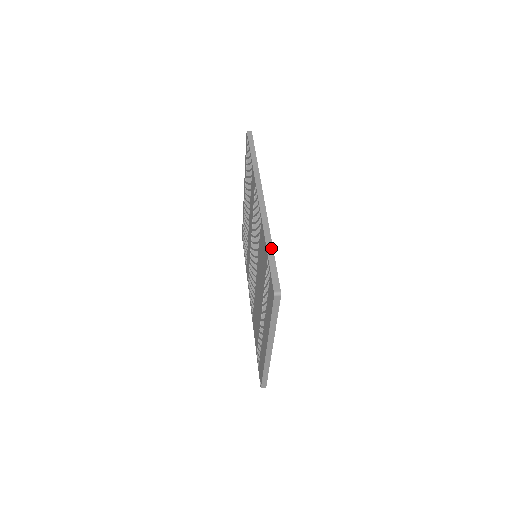
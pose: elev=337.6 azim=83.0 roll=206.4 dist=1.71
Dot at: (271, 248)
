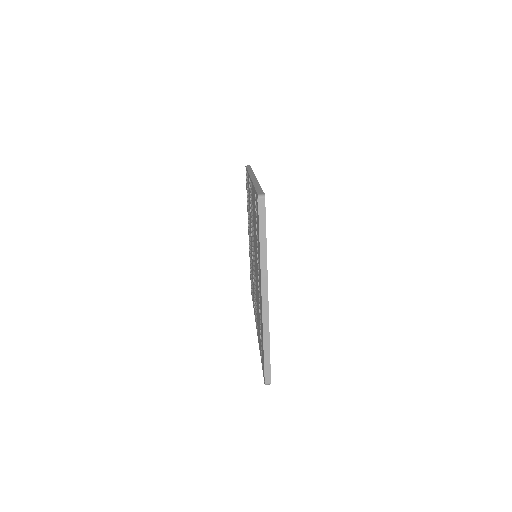
Dot at: (258, 185)
